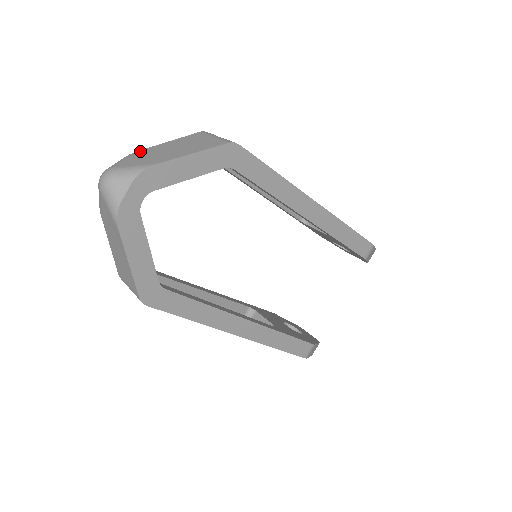
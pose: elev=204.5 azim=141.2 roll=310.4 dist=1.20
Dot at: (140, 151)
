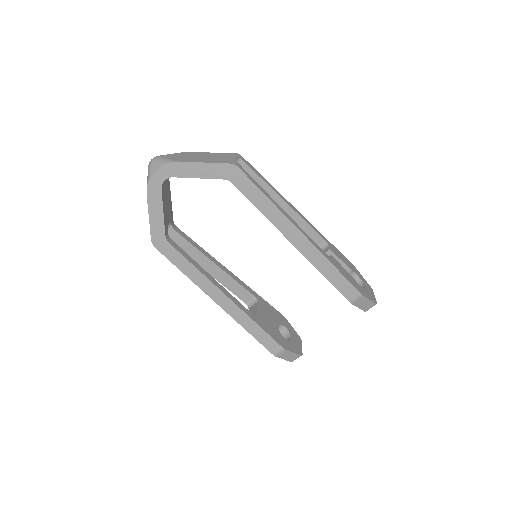
Dot at: (186, 152)
